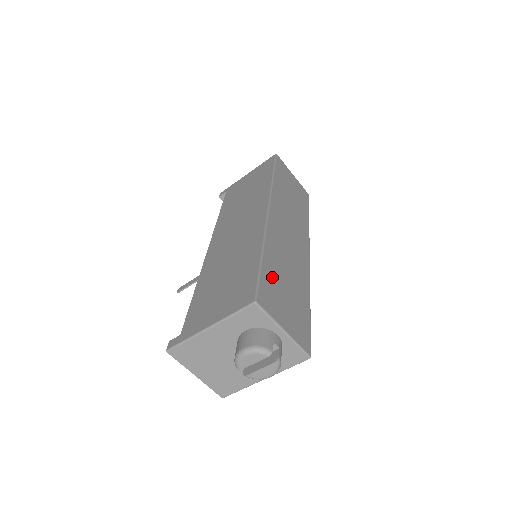
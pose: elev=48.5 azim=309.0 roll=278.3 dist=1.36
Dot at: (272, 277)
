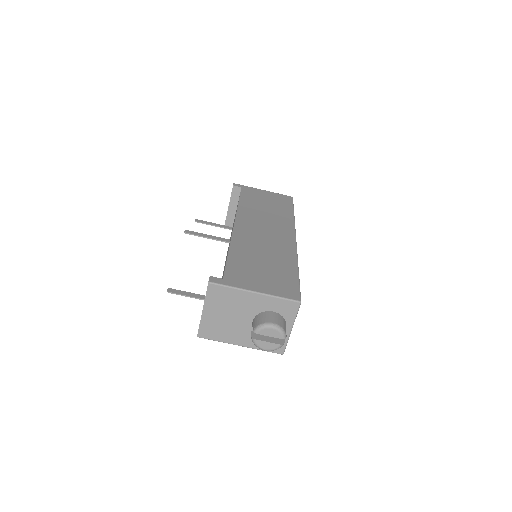
Dot at: occluded
